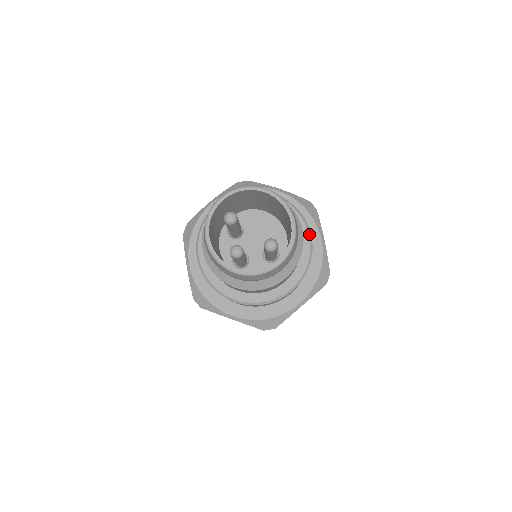
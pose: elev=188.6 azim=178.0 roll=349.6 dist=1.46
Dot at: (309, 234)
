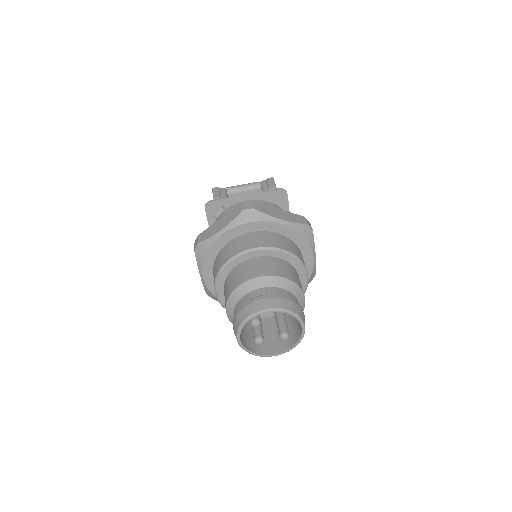
Dot at: (307, 277)
